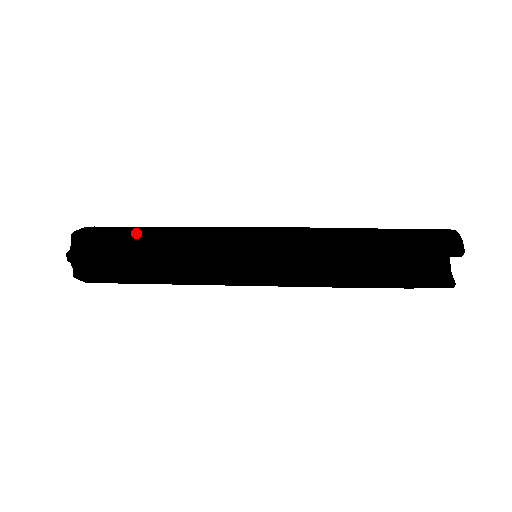
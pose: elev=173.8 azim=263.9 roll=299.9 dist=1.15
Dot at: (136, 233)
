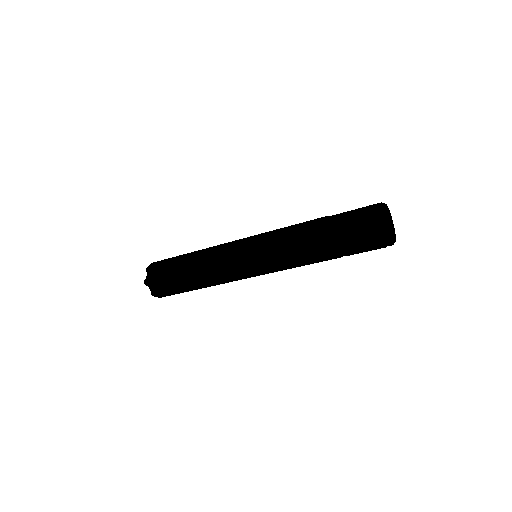
Dot at: (179, 258)
